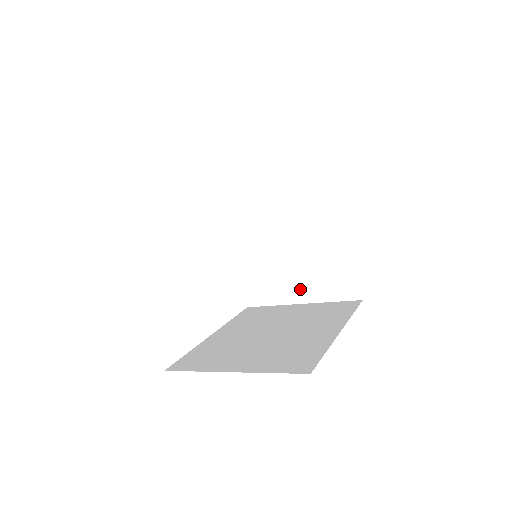
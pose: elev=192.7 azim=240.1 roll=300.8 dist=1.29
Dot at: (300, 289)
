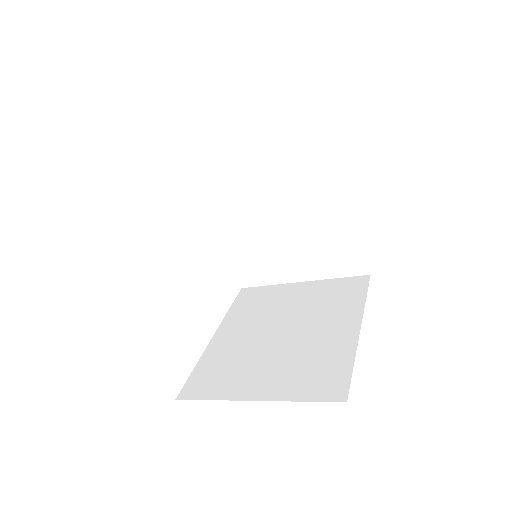
Dot at: (300, 267)
